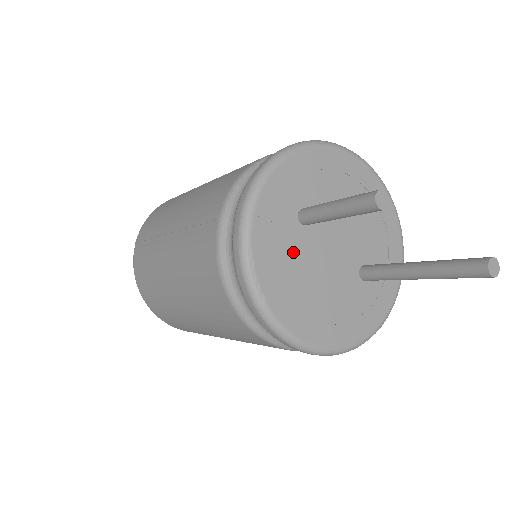
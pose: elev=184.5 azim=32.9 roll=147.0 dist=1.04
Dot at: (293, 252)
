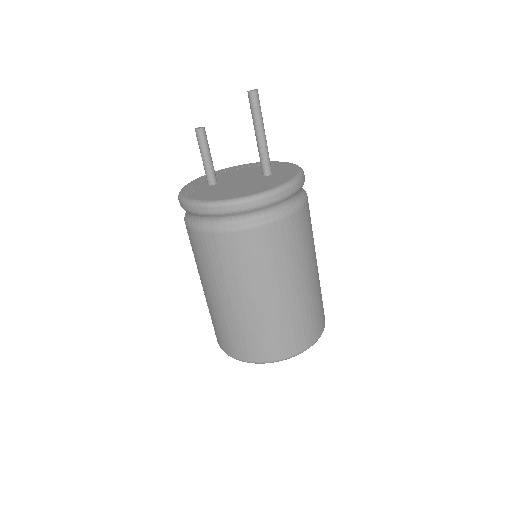
Dot at: (214, 190)
